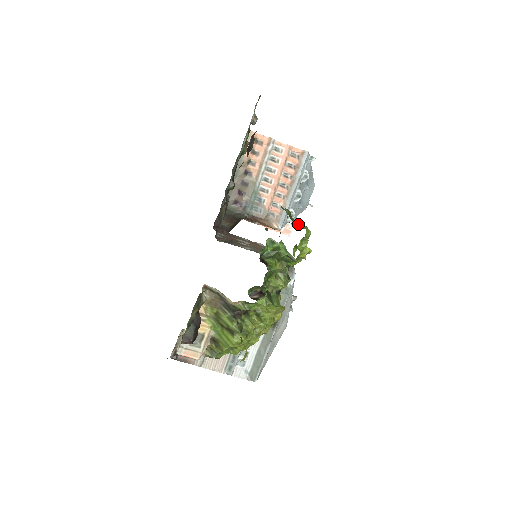
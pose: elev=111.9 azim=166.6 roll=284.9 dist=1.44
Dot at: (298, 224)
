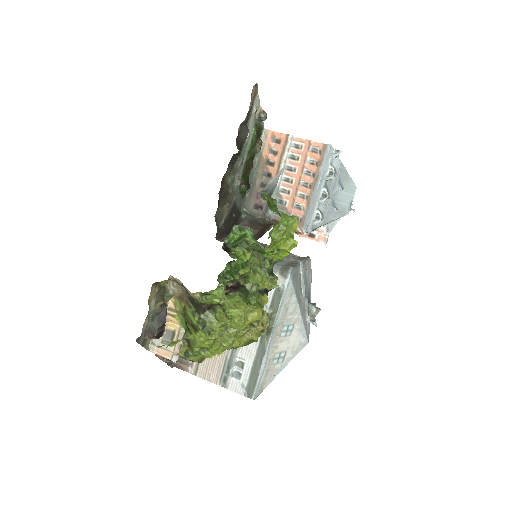
Dot at: (278, 211)
